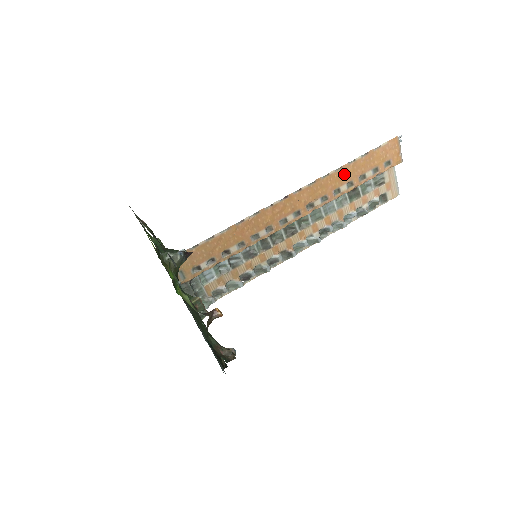
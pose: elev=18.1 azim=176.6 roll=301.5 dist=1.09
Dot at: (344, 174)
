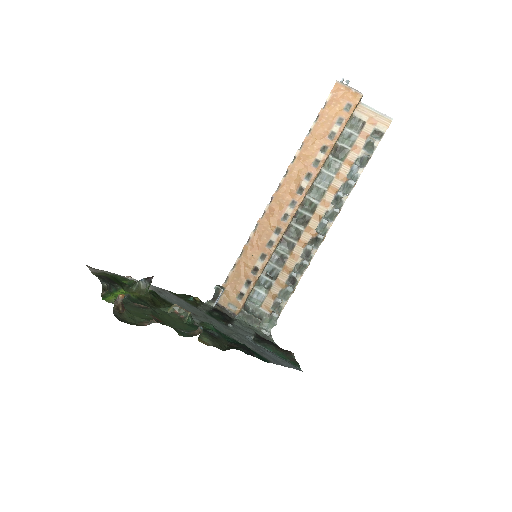
Dot at: (310, 146)
